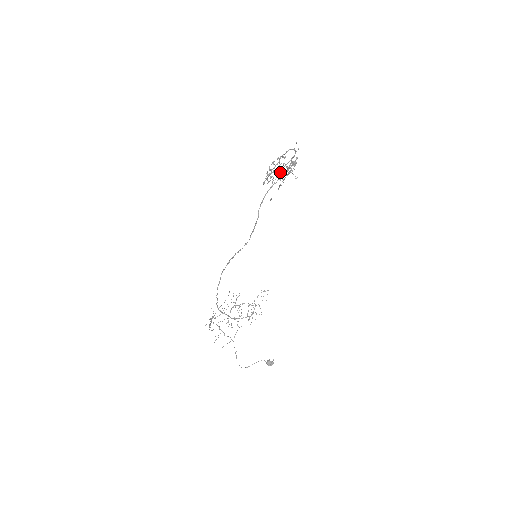
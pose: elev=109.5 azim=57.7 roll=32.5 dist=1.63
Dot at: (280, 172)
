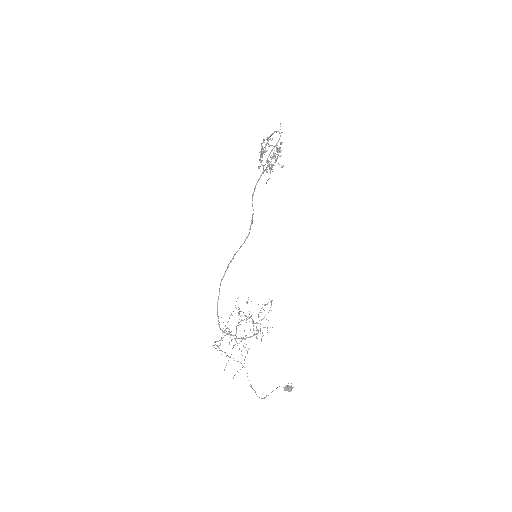
Dot at: (267, 159)
